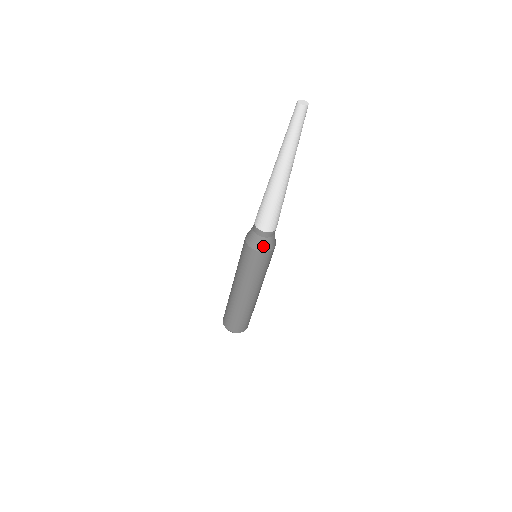
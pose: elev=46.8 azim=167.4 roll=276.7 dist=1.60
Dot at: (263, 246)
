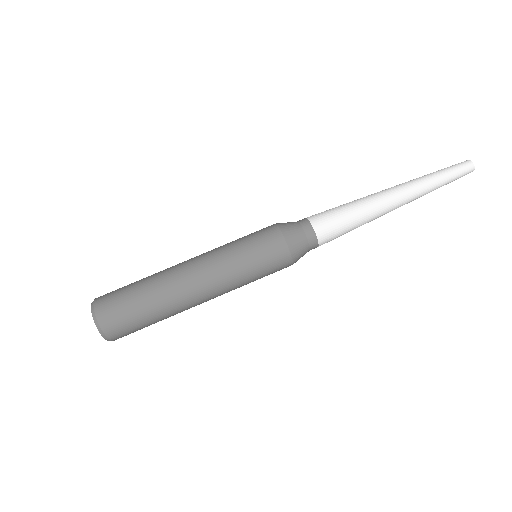
Dot at: (287, 226)
